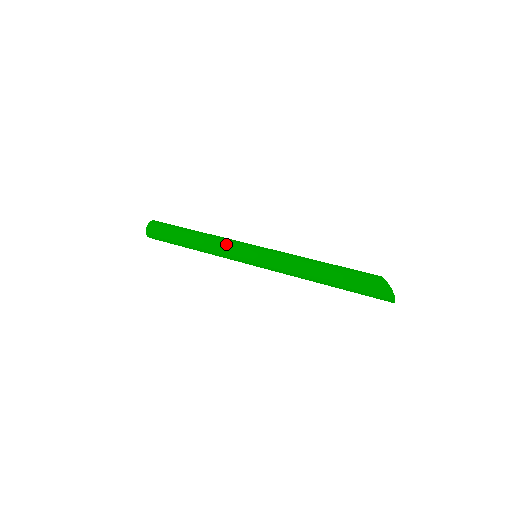
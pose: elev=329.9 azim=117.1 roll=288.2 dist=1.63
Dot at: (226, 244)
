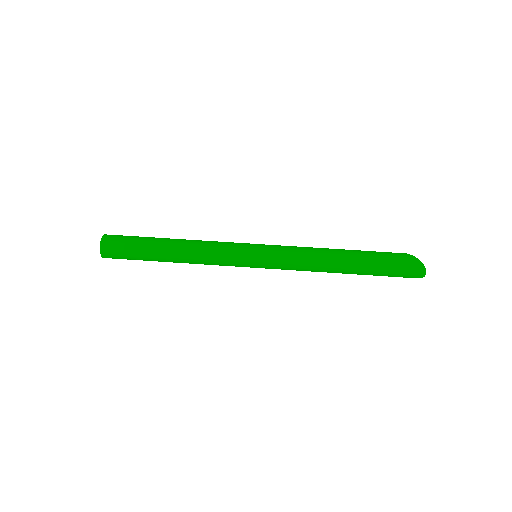
Dot at: (219, 246)
